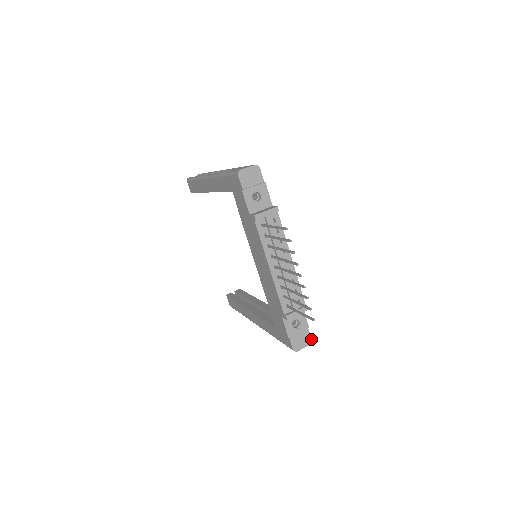
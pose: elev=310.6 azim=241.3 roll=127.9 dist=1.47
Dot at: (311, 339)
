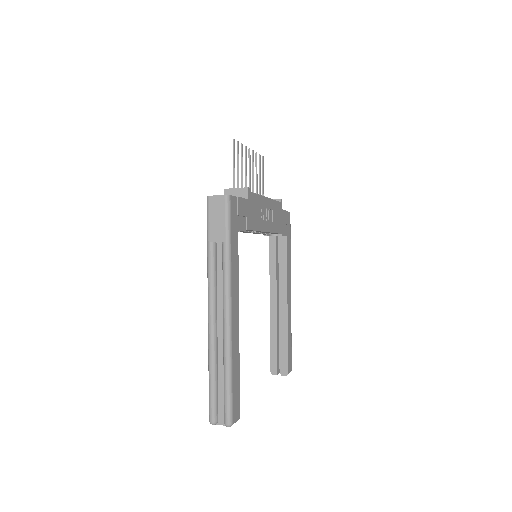
Dot at: (231, 196)
